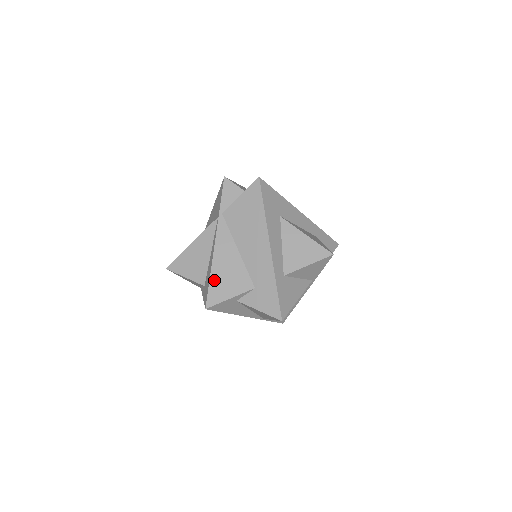
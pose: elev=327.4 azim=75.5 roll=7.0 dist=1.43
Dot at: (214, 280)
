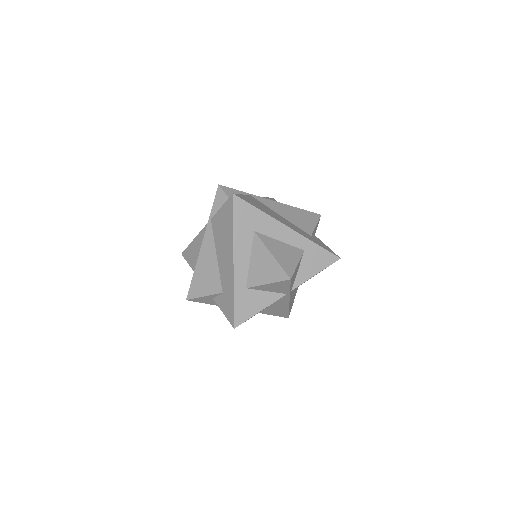
Dot at: (196, 277)
